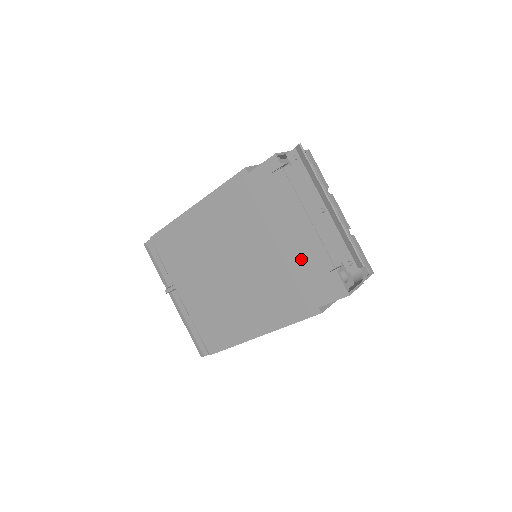
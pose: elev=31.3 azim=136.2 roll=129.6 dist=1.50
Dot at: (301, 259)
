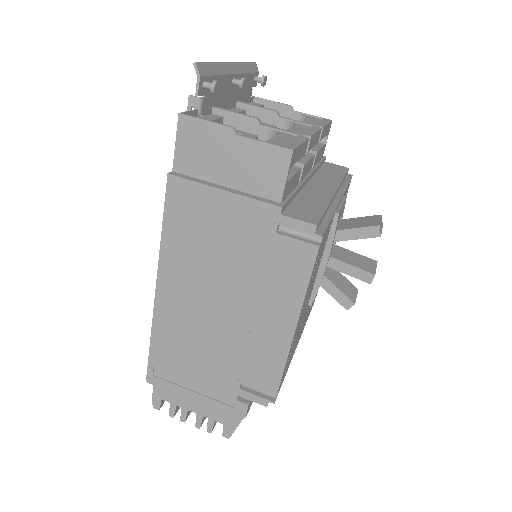
Dot at: occluded
